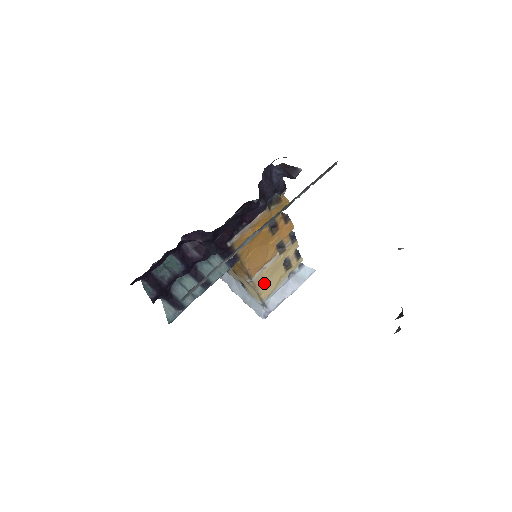
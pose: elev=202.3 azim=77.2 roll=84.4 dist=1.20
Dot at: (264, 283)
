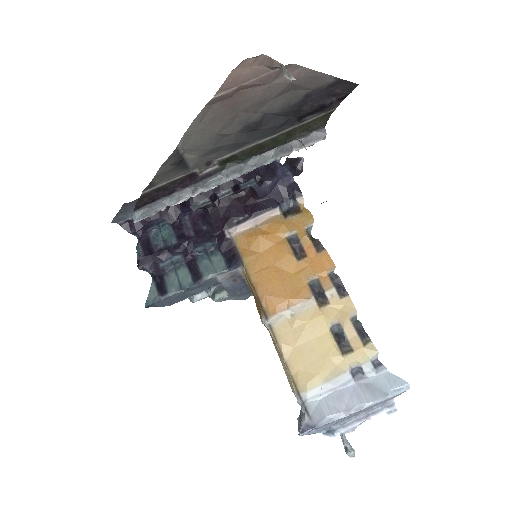
Dot at: (296, 349)
